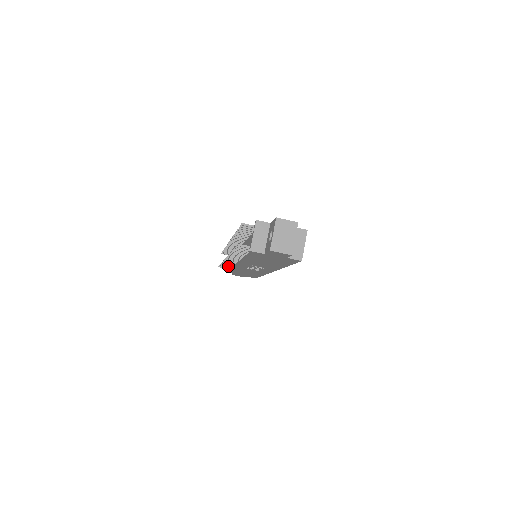
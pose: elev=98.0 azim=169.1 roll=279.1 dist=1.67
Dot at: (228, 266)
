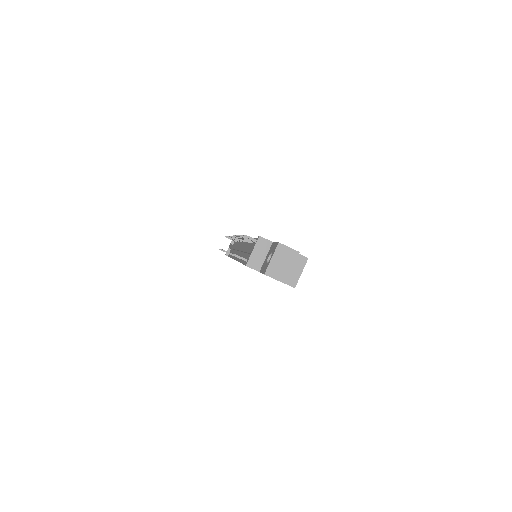
Dot at: occluded
